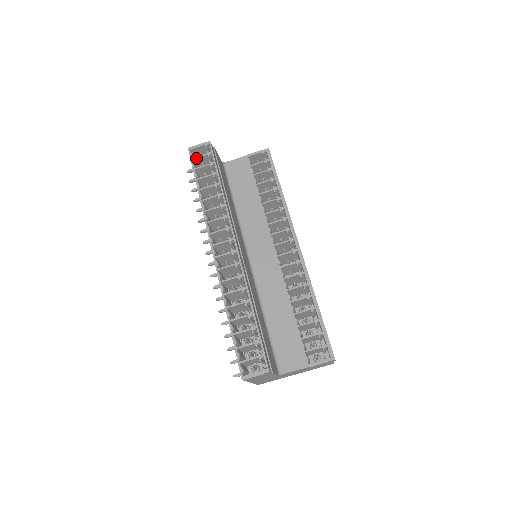
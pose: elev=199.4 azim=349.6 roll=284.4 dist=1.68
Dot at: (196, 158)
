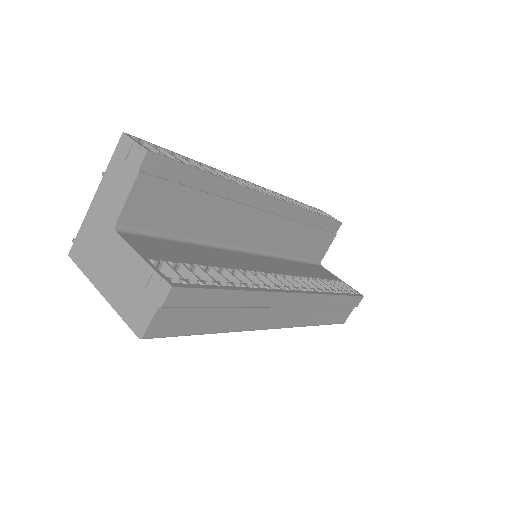
Dot at: (321, 211)
